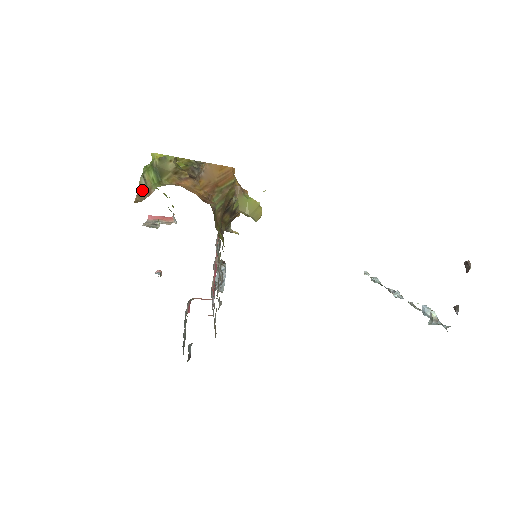
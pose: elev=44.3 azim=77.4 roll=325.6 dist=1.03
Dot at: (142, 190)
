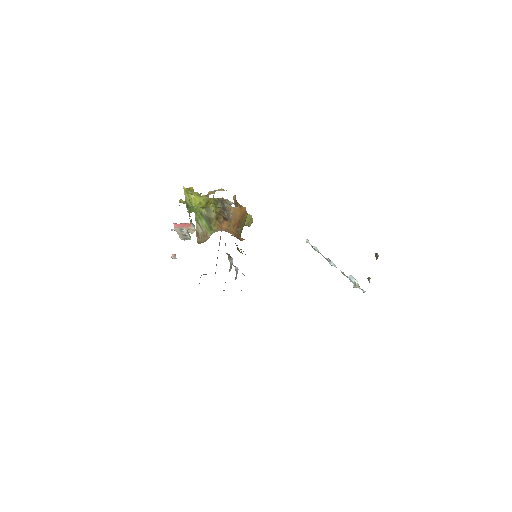
Dot at: (200, 233)
